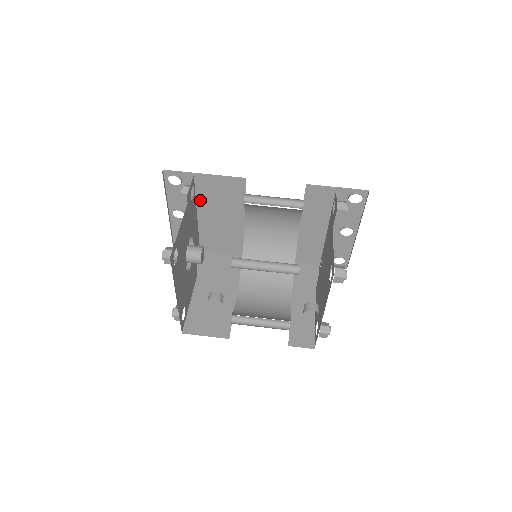
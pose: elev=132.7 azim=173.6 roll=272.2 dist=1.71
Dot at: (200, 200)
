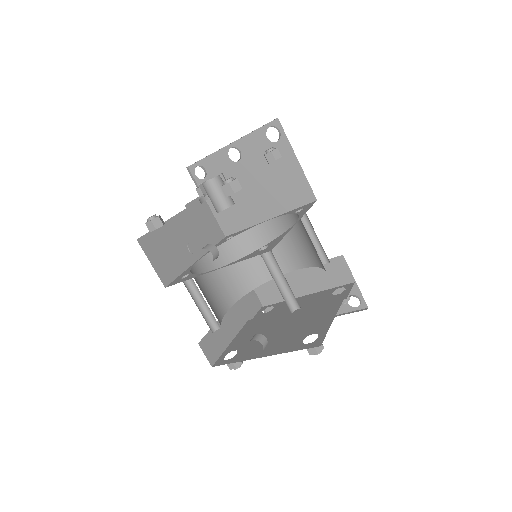
Dot at: (264, 168)
